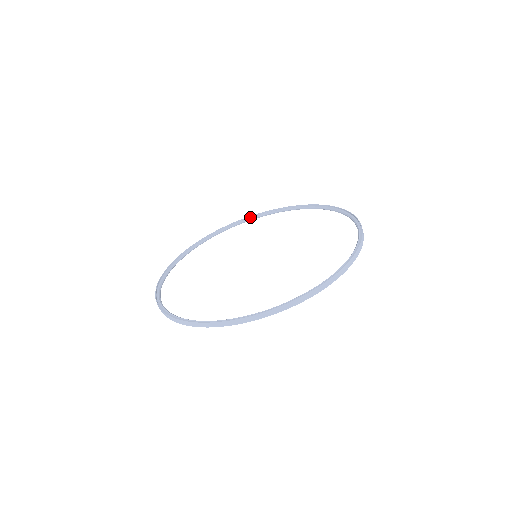
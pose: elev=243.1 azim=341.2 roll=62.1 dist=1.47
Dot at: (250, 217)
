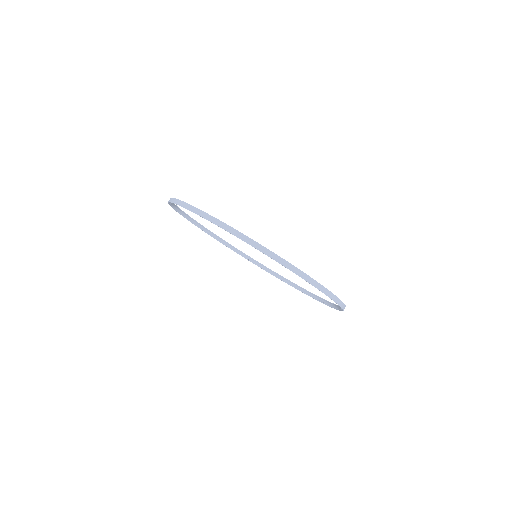
Dot at: (274, 272)
